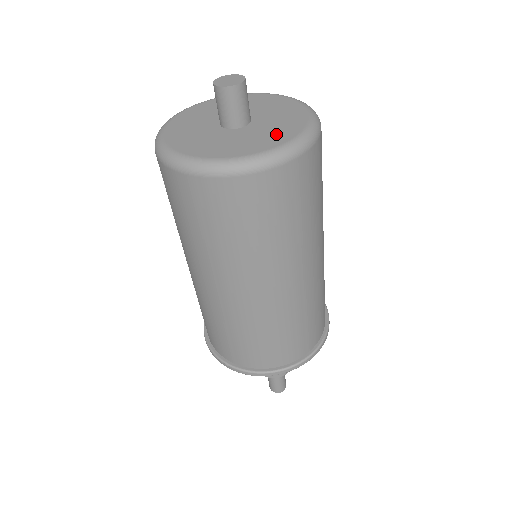
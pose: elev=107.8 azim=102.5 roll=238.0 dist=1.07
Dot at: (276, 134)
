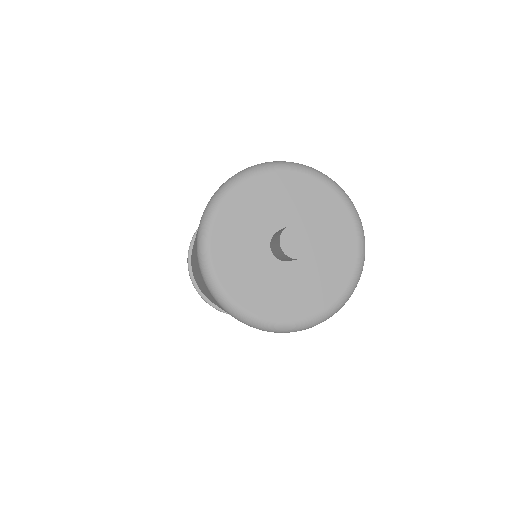
Dot at: (340, 239)
